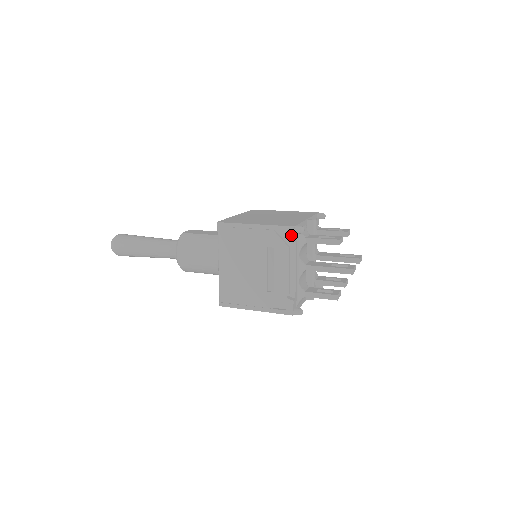
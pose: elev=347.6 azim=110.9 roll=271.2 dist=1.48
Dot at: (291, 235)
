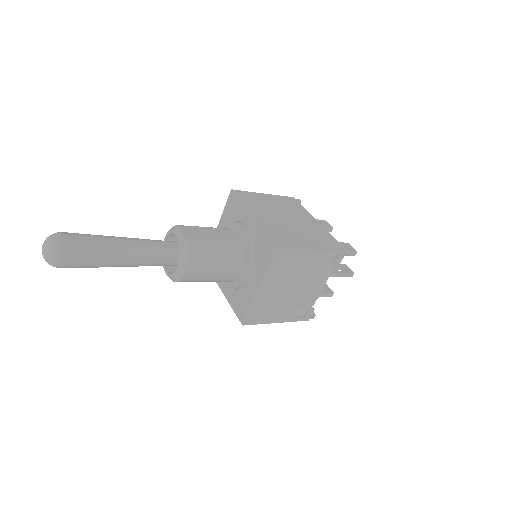
Dot at: (341, 258)
